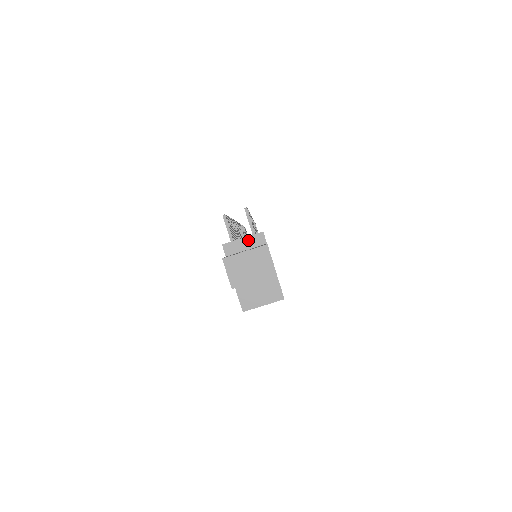
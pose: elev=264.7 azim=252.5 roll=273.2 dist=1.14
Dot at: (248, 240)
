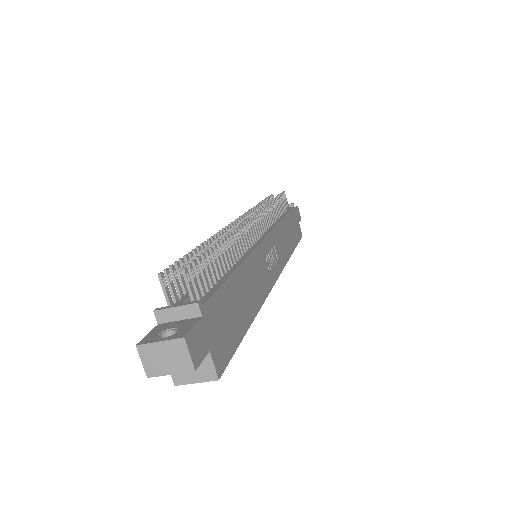
Dot at: (181, 310)
